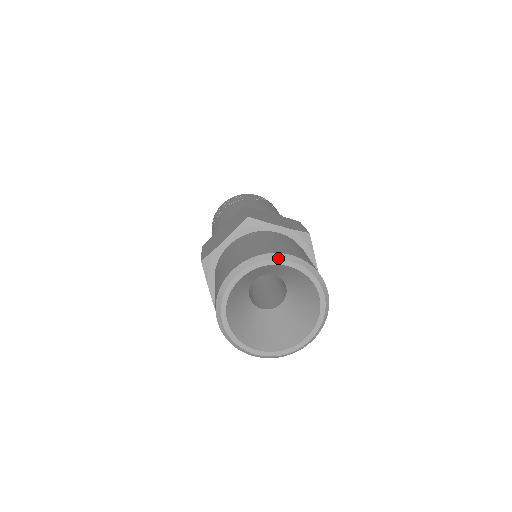
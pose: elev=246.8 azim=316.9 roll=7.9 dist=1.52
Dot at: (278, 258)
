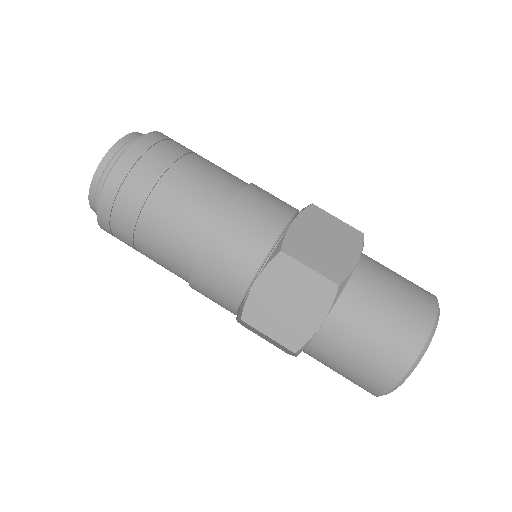
Dot at: occluded
